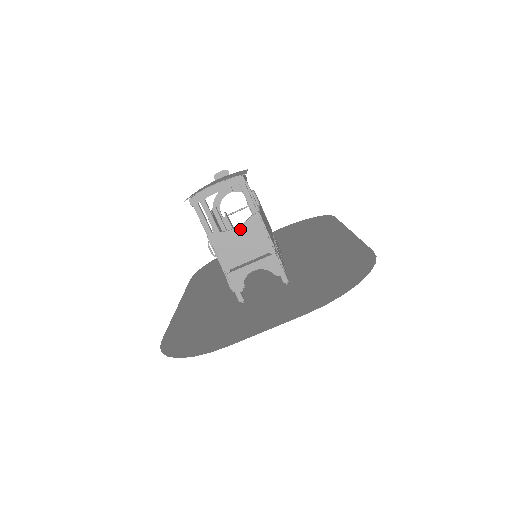
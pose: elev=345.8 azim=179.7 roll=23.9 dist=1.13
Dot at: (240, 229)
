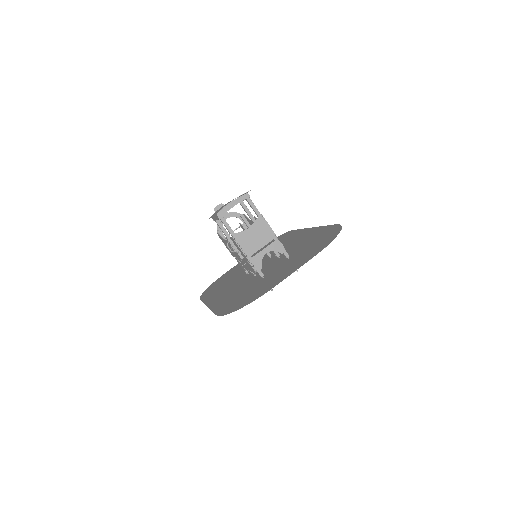
Dot at: (252, 227)
